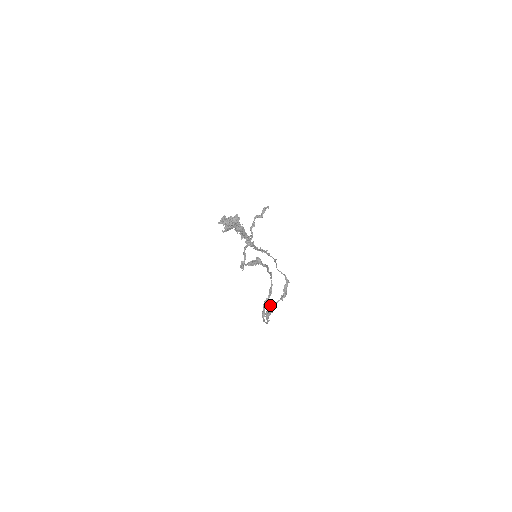
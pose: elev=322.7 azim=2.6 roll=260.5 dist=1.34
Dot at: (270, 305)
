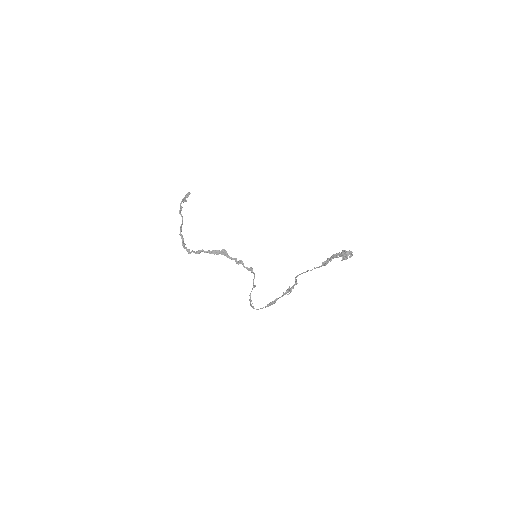
Dot at: (277, 299)
